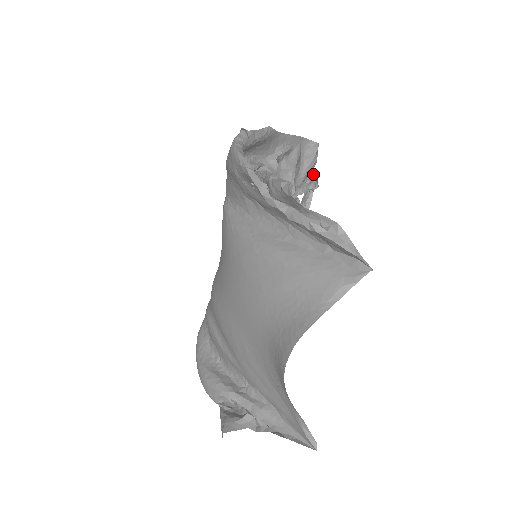
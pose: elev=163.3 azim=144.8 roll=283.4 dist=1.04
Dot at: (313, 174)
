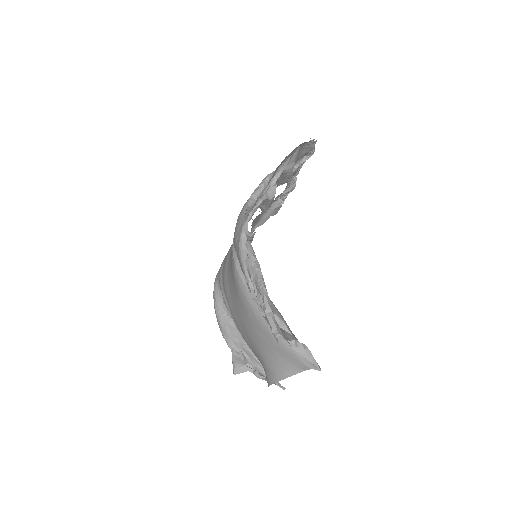
Dot at: (310, 151)
